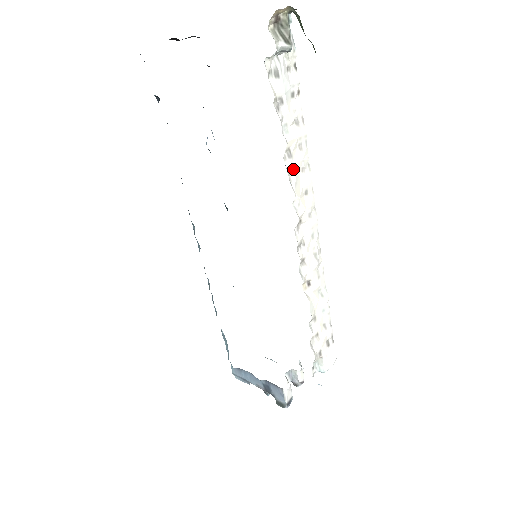
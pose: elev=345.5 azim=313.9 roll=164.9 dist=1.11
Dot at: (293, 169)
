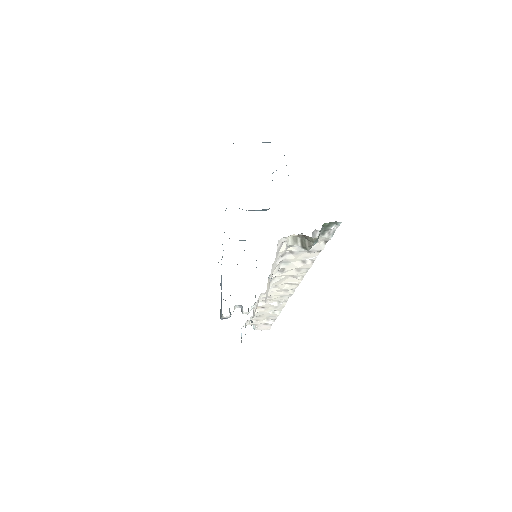
Dot at: (281, 276)
